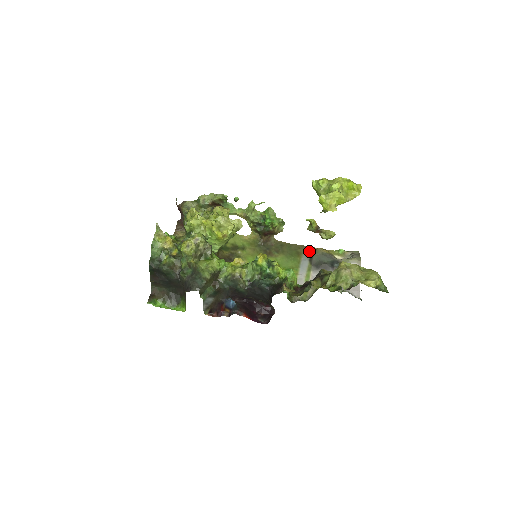
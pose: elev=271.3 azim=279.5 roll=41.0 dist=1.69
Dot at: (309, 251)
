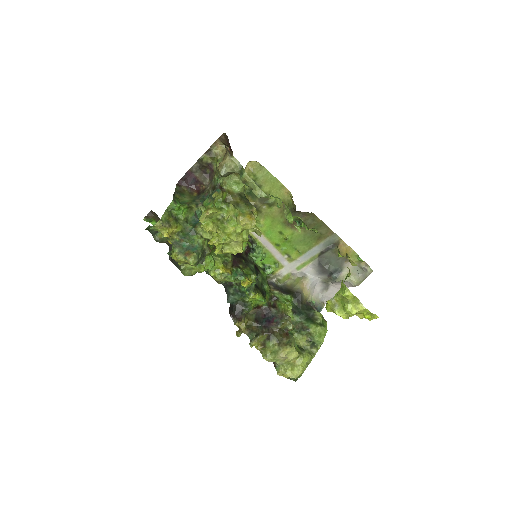
Dot at: (332, 242)
